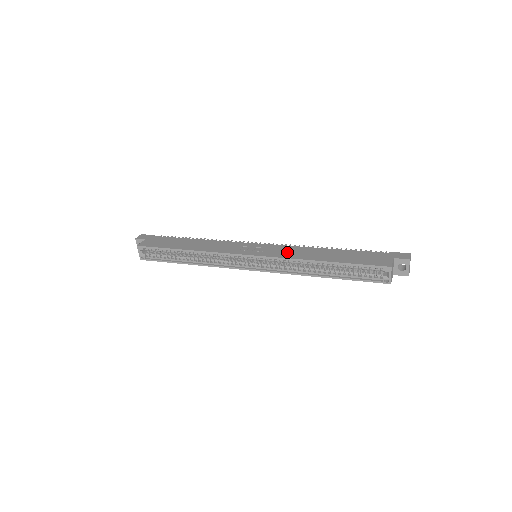
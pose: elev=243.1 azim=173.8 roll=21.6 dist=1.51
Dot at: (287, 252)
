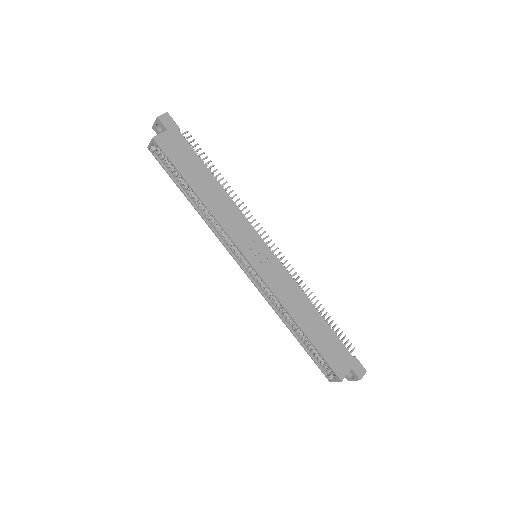
Dot at: (282, 286)
